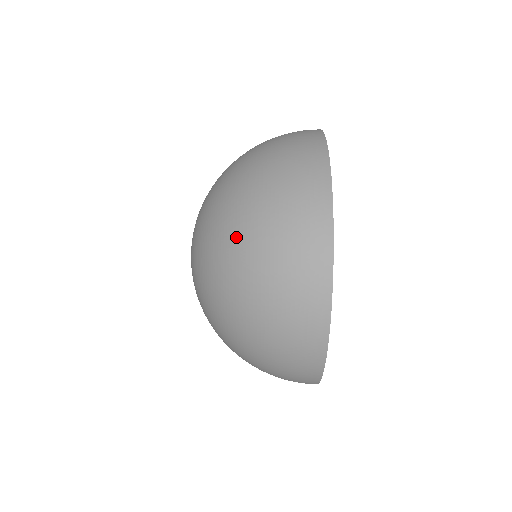
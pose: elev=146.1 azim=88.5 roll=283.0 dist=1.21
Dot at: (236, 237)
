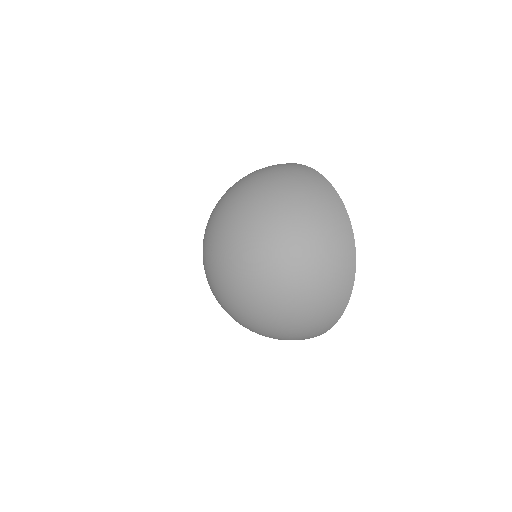
Dot at: (245, 181)
